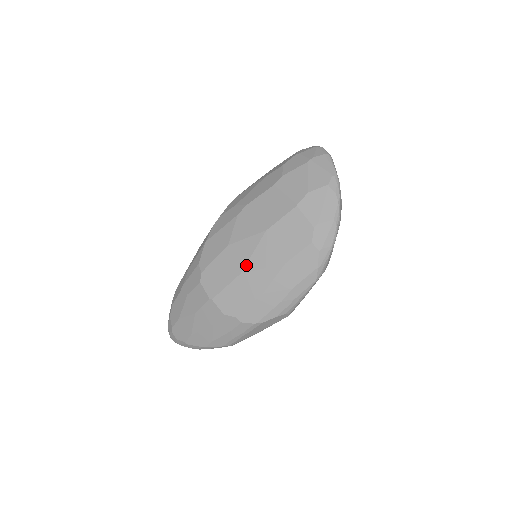
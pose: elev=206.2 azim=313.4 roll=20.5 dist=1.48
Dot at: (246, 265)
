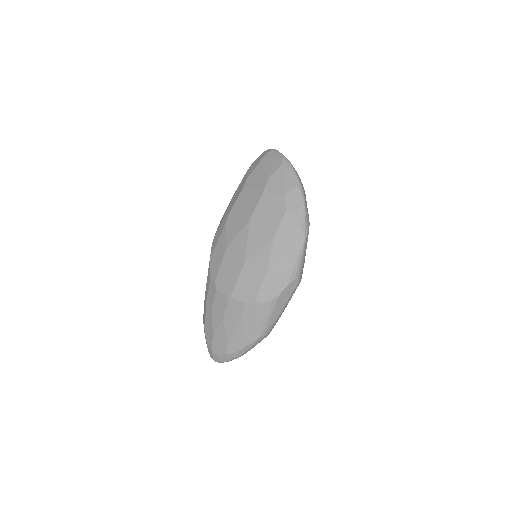
Dot at: (245, 254)
